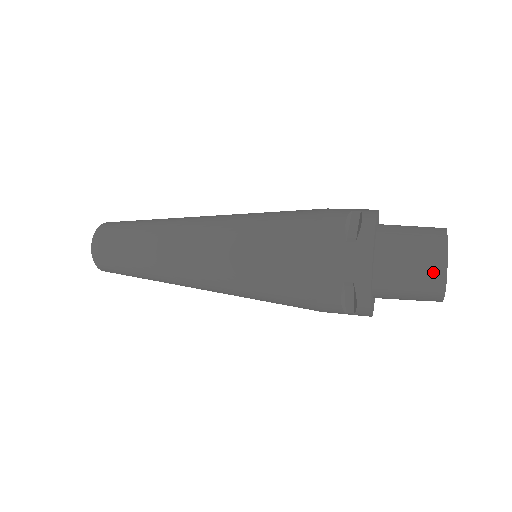
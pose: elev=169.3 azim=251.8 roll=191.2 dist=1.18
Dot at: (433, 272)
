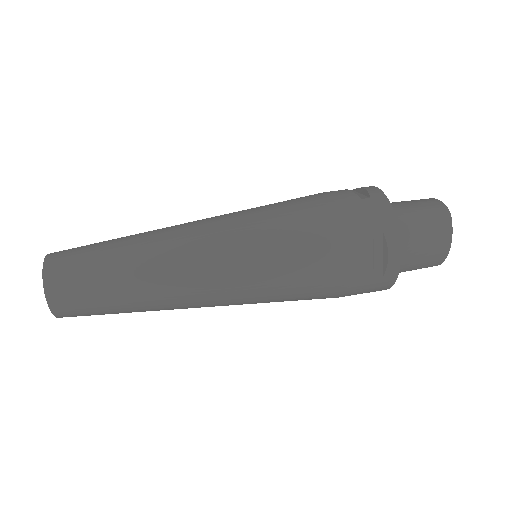
Dot at: (433, 264)
